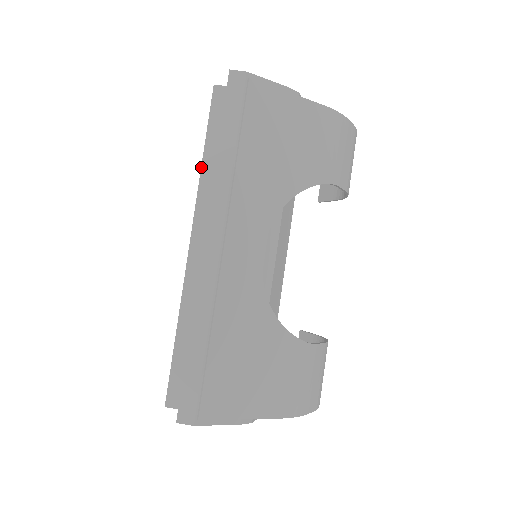
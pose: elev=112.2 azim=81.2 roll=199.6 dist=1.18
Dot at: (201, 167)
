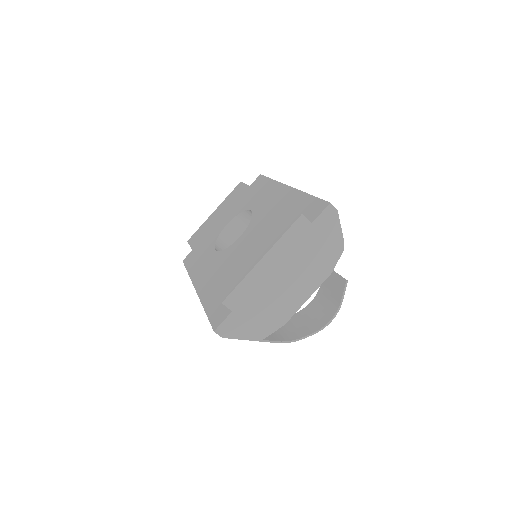
Dot at: occluded
